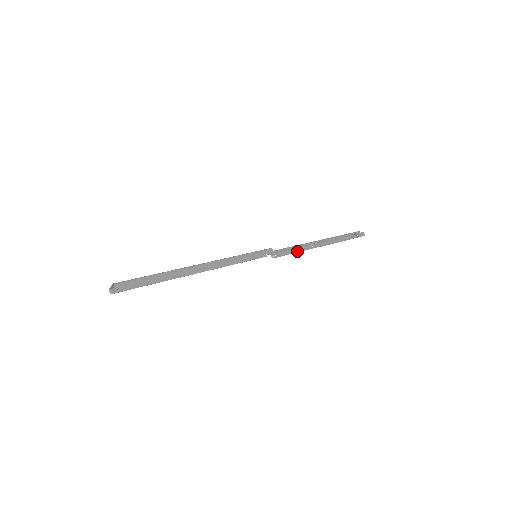
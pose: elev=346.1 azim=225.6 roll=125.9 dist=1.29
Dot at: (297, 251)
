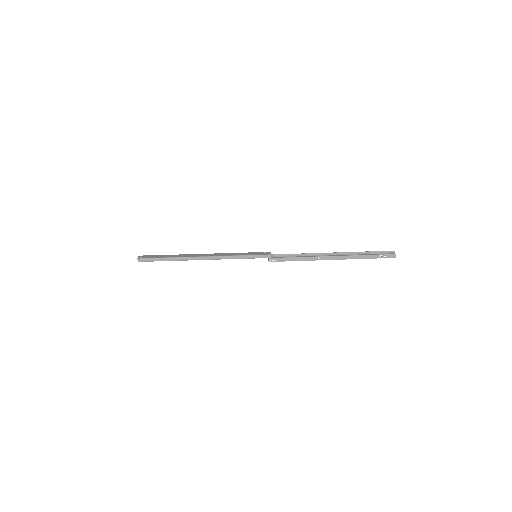
Dot at: (298, 260)
